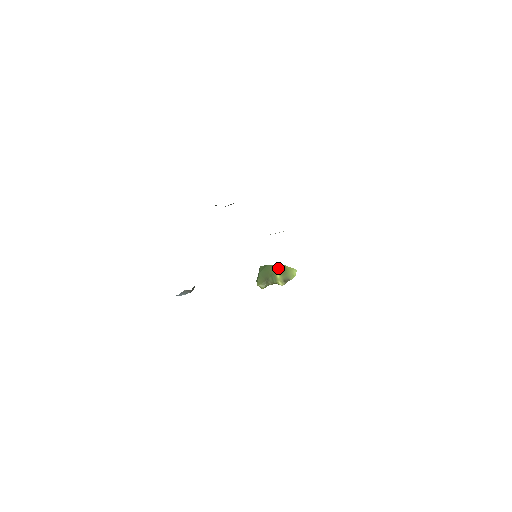
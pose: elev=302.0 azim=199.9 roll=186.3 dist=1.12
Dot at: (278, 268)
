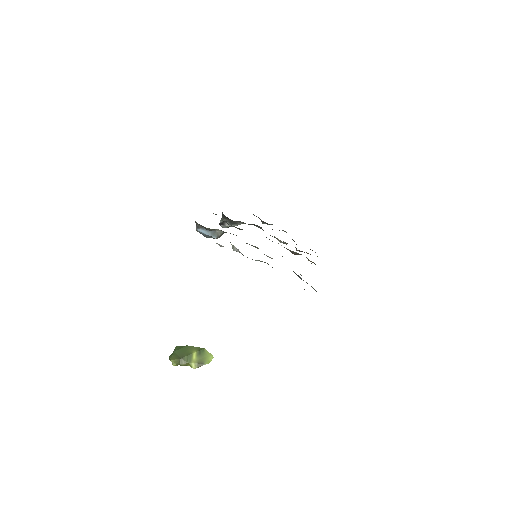
Dot at: (197, 349)
